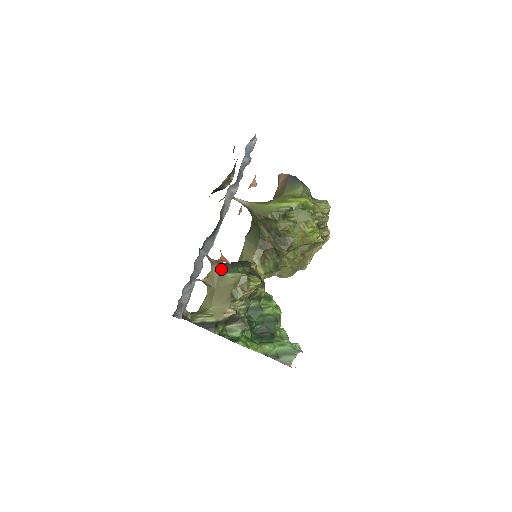
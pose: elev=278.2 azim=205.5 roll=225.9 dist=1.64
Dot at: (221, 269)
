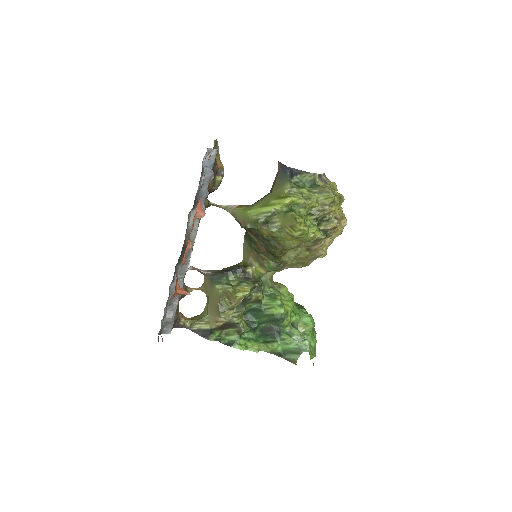
Dot at: (211, 280)
